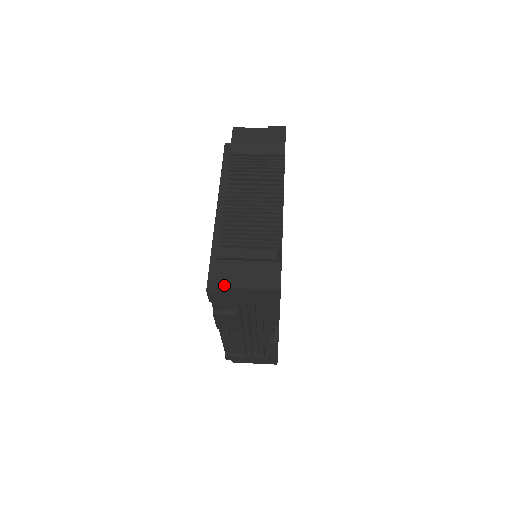
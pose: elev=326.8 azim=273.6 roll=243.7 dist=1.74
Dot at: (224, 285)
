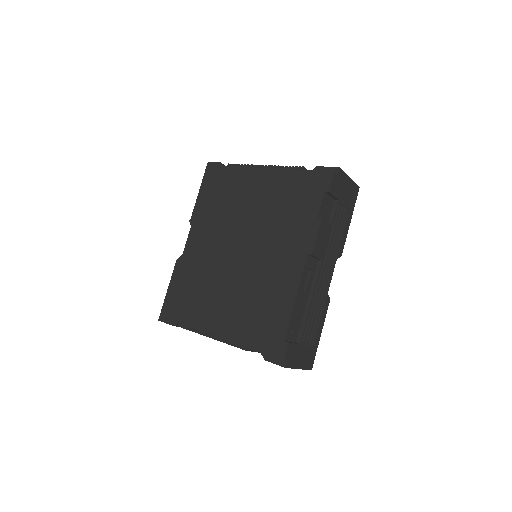
Dot at: (341, 170)
